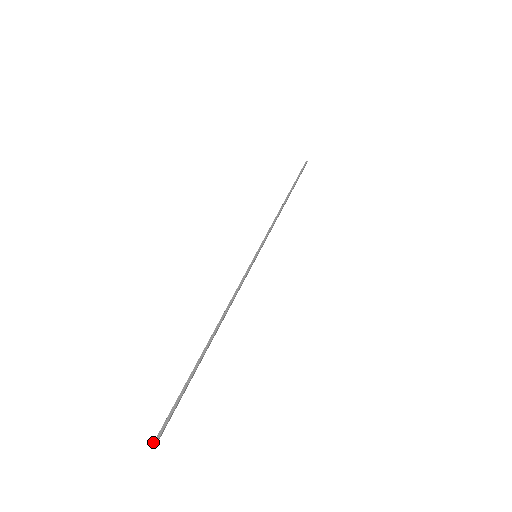
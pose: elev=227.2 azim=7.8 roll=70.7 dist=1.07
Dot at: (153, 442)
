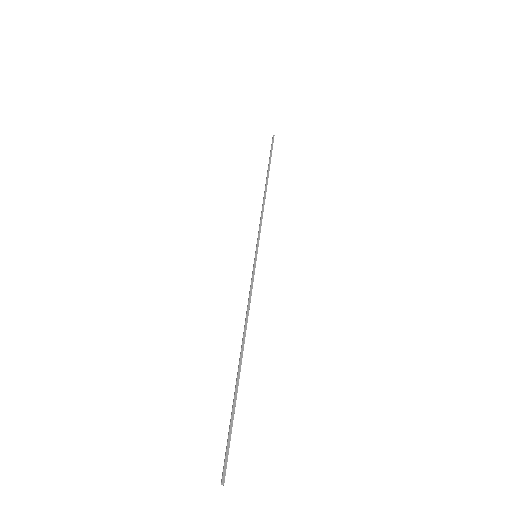
Dot at: (221, 482)
